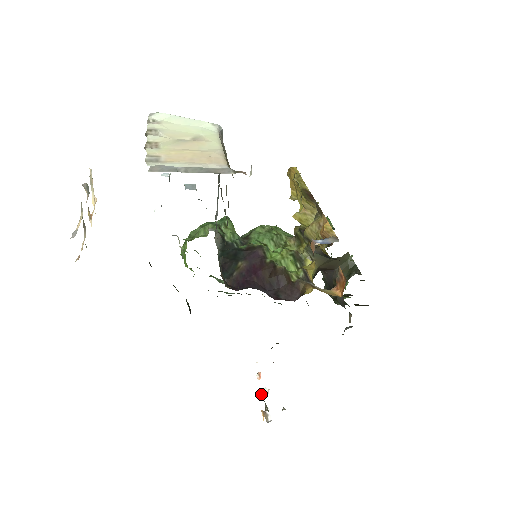
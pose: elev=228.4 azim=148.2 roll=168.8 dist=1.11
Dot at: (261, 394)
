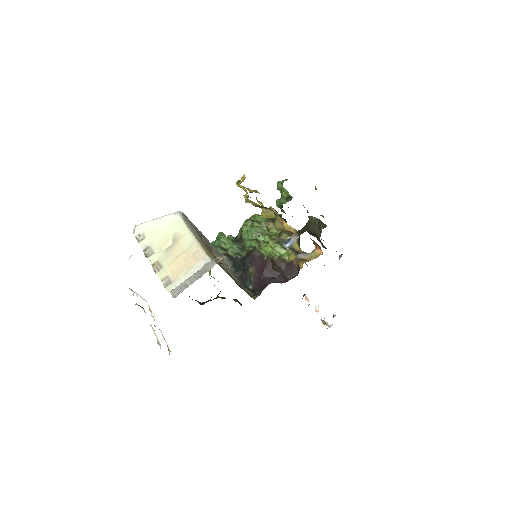
Dot at: (315, 311)
